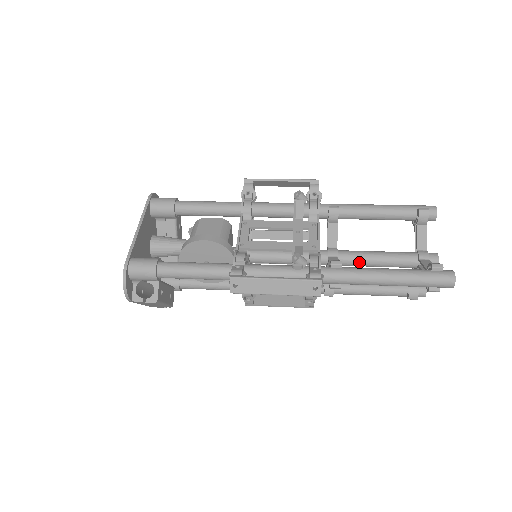
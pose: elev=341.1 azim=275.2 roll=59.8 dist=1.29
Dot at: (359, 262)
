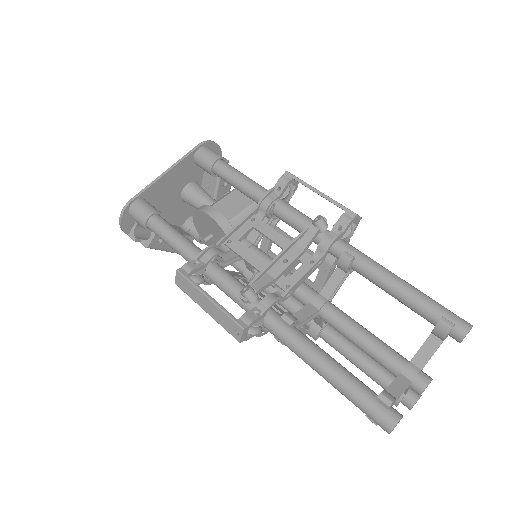
Dot at: (339, 329)
